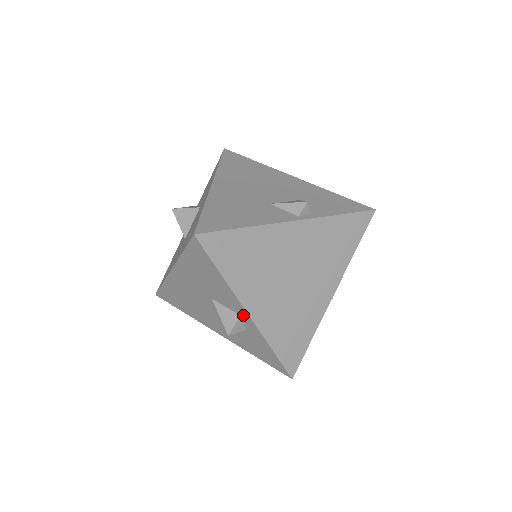
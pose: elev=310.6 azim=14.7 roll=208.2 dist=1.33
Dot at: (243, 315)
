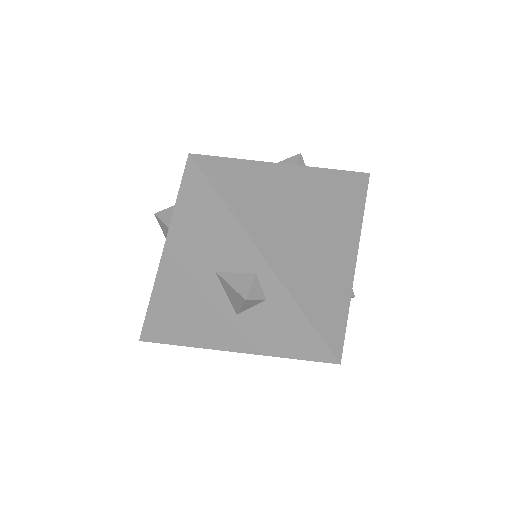
Dot at: (259, 269)
